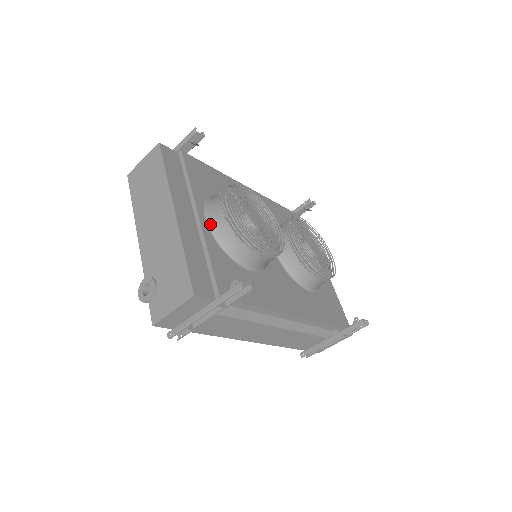
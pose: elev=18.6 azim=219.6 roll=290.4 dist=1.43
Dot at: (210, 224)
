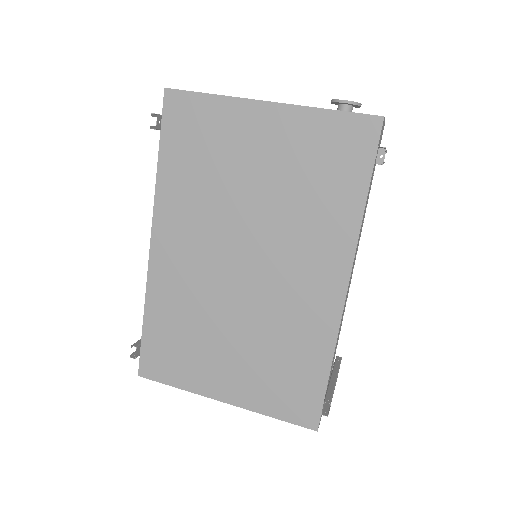
Dot at: occluded
